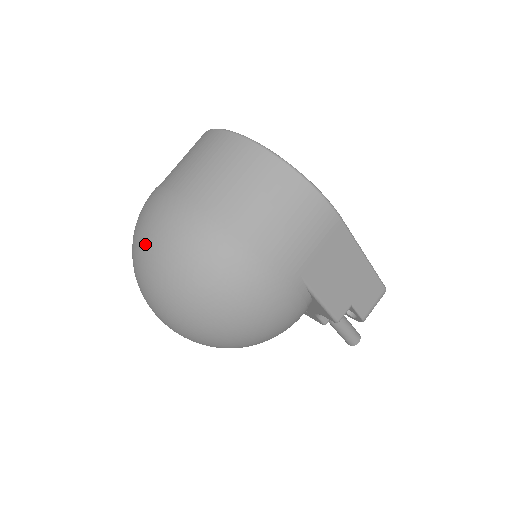
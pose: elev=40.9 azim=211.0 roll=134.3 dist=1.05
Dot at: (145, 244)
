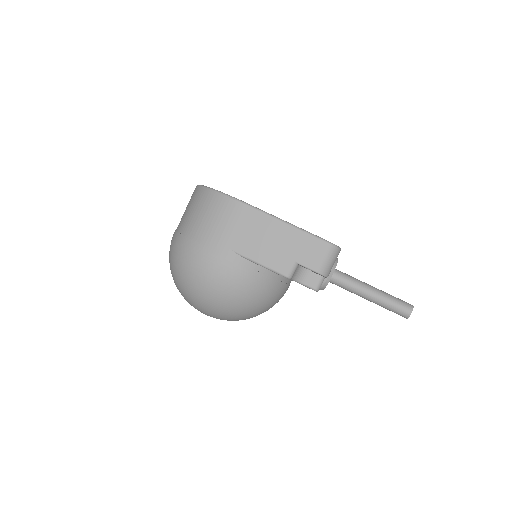
Dot at: occluded
